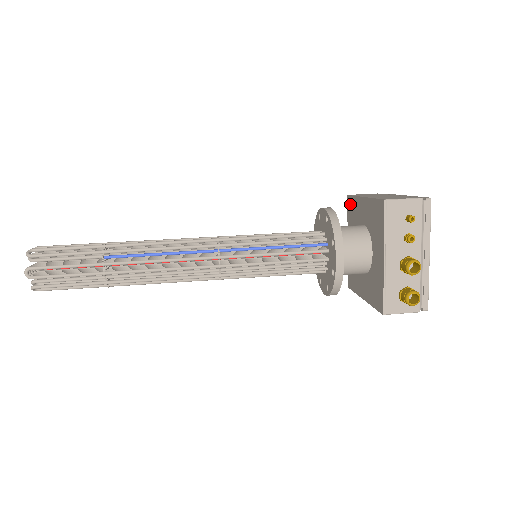
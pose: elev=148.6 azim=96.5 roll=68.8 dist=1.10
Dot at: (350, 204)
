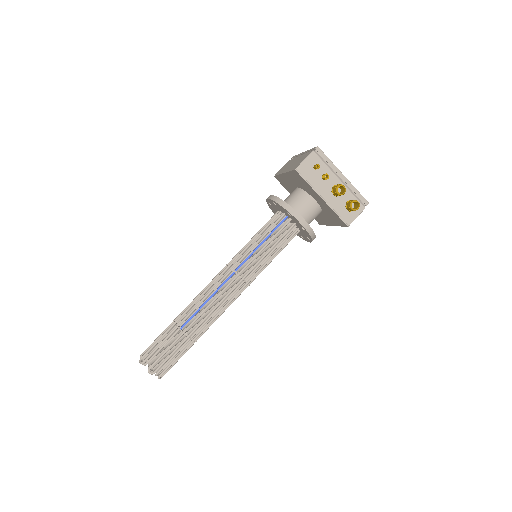
Dot at: (280, 181)
